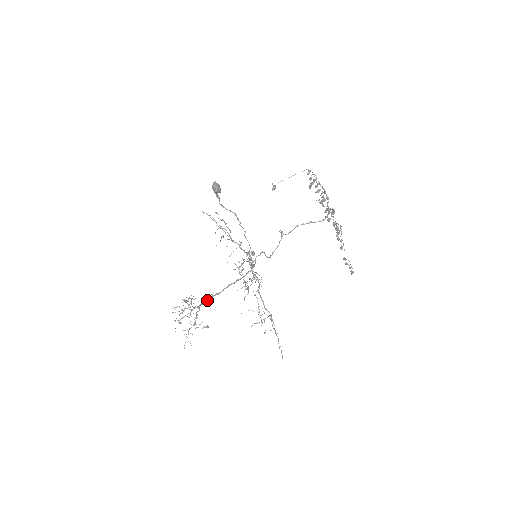
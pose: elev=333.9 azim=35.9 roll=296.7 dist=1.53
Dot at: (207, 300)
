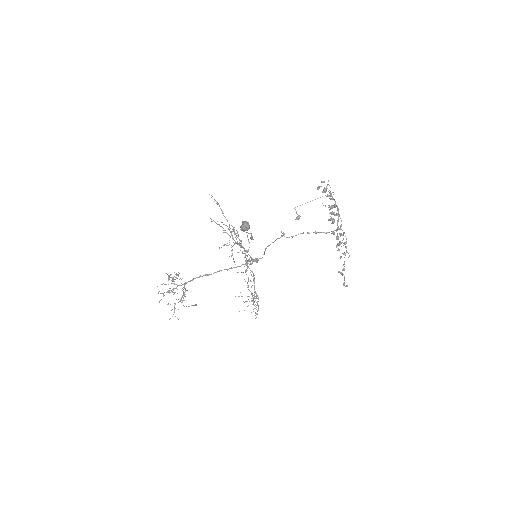
Dot at: (194, 278)
